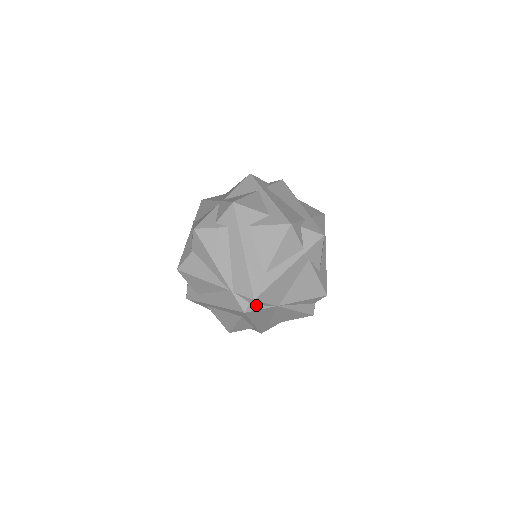
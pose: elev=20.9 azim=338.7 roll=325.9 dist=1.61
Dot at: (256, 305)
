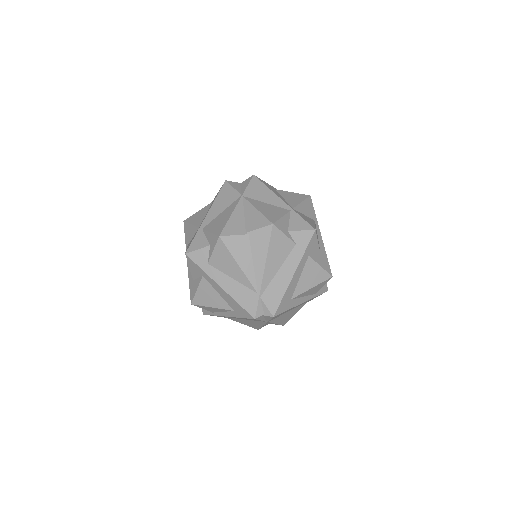
Dot at: (264, 317)
